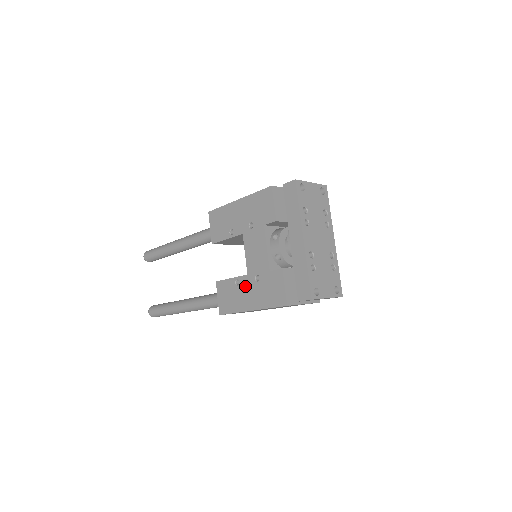
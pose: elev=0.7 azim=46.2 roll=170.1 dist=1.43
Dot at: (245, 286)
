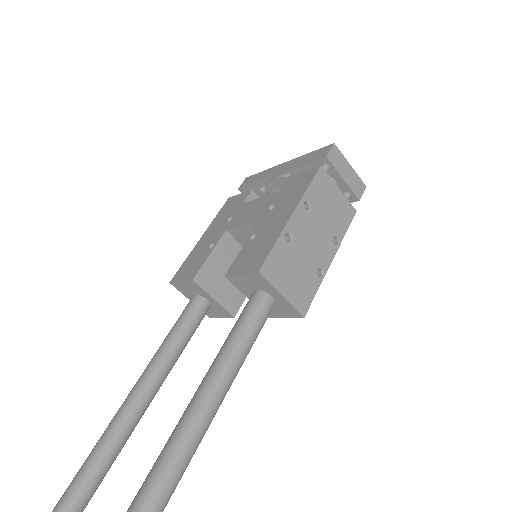
Dot at: (265, 224)
